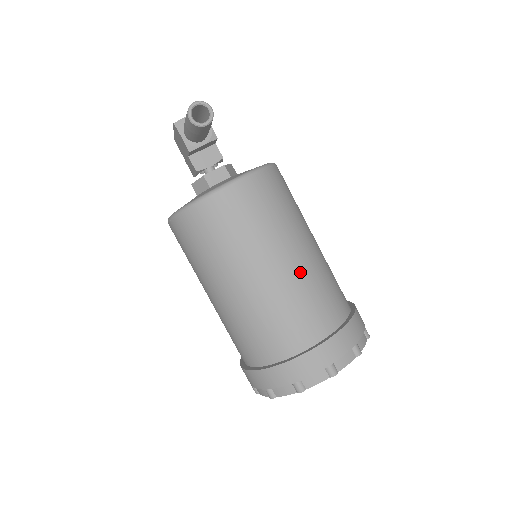
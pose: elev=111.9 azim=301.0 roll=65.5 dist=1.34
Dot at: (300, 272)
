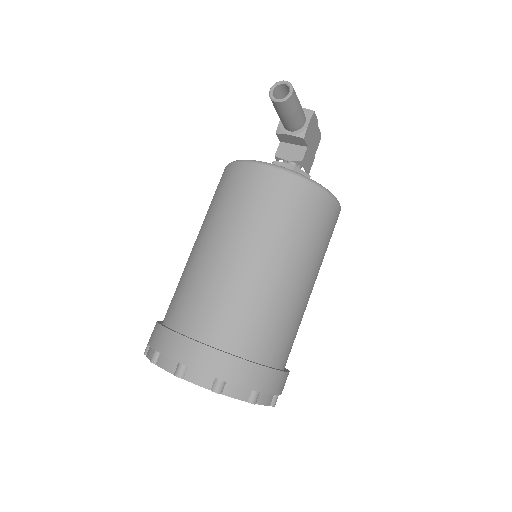
Dot at: (242, 274)
